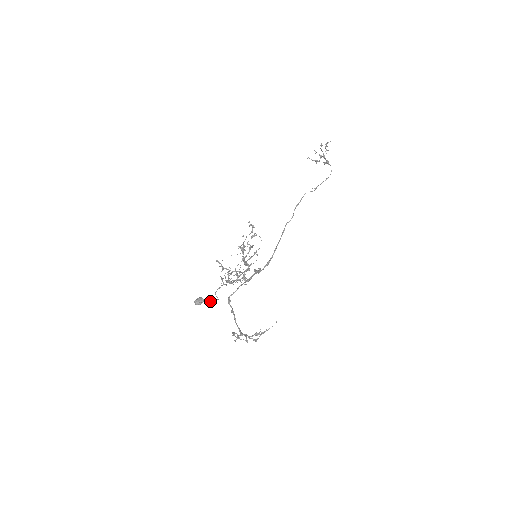
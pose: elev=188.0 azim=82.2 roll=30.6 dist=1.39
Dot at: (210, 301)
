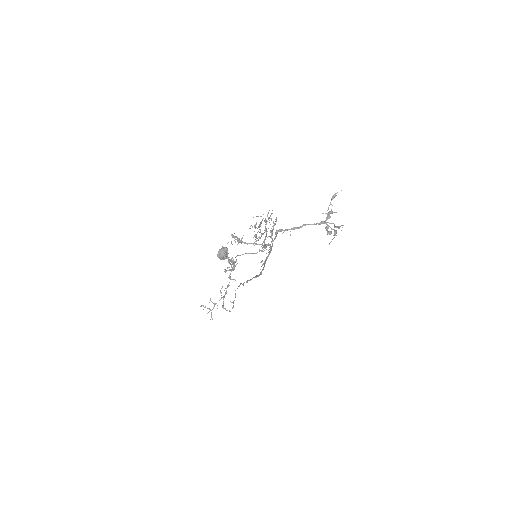
Dot at: (233, 259)
